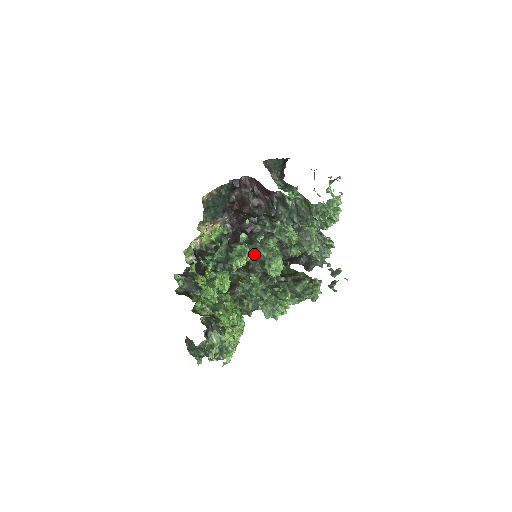
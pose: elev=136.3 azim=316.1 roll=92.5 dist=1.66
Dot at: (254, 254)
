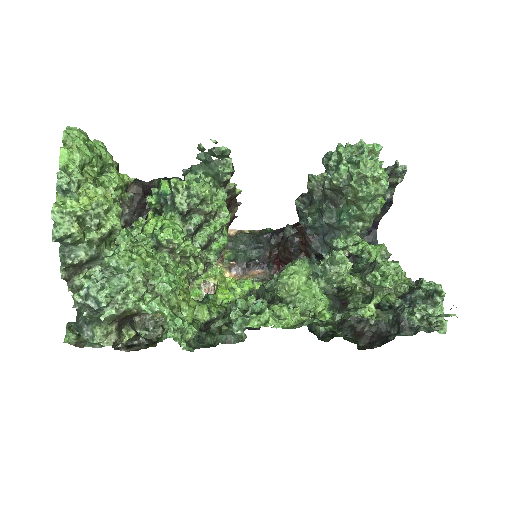
Dot at: occluded
